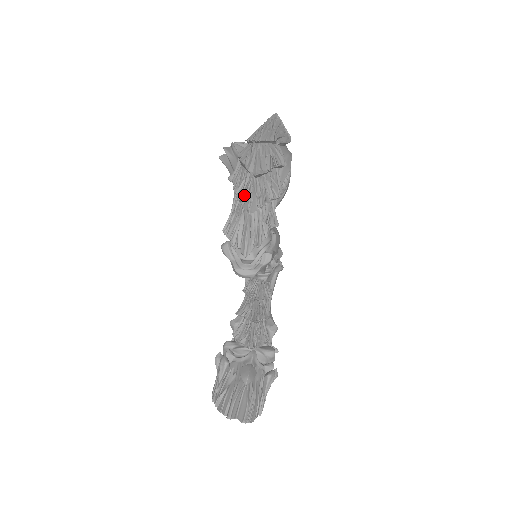
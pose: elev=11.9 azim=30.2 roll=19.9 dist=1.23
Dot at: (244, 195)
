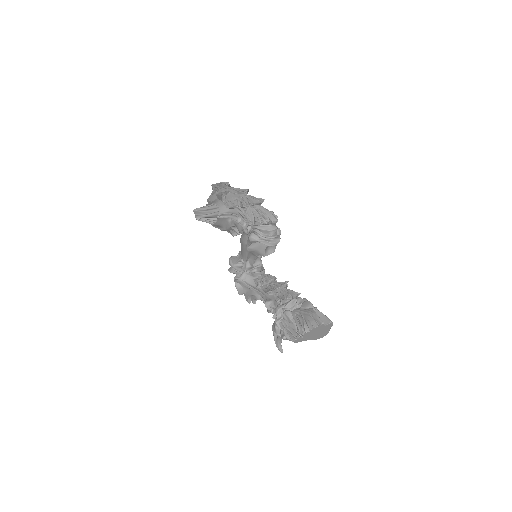
Dot at: (249, 201)
